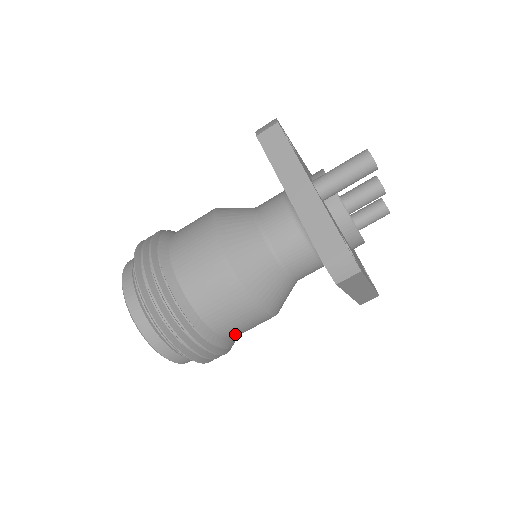
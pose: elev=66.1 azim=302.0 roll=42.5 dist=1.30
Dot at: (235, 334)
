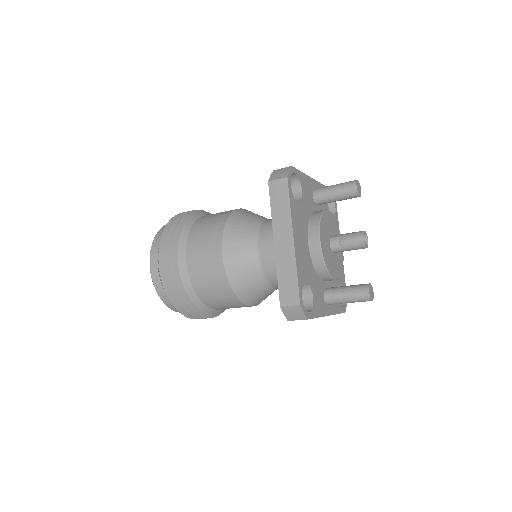
Dot at: occluded
